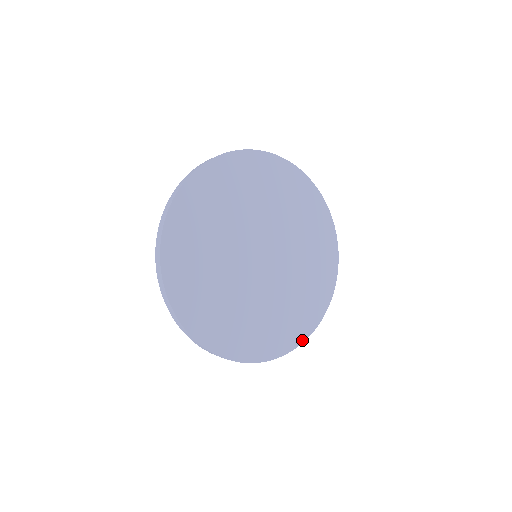
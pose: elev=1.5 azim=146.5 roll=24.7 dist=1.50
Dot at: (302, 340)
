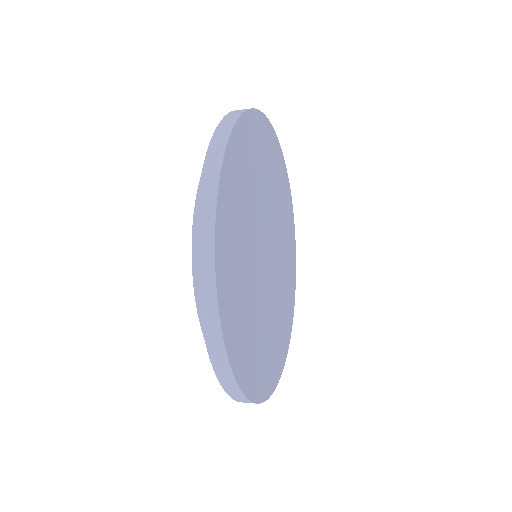
Dot at: (284, 362)
